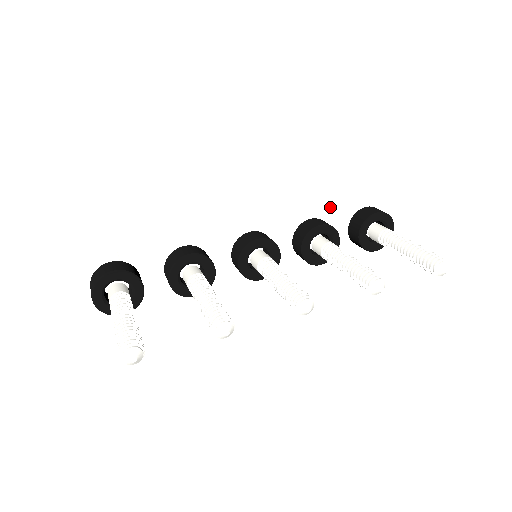
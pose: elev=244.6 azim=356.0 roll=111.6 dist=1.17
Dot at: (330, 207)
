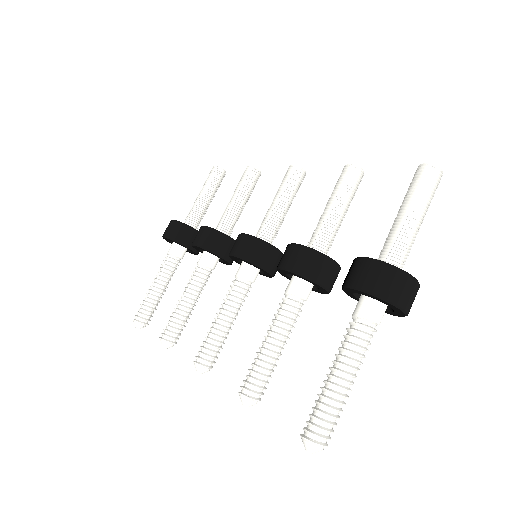
Dot at: (411, 184)
